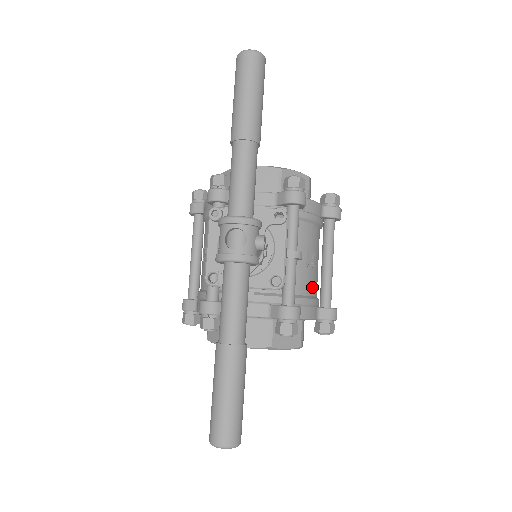
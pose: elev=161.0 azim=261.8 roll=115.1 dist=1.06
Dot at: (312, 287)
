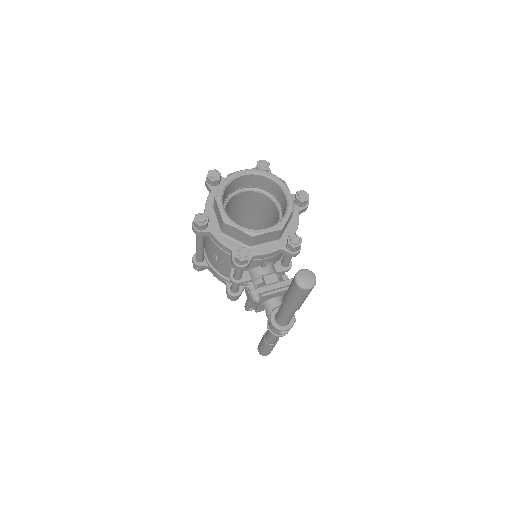
Dot at: occluded
